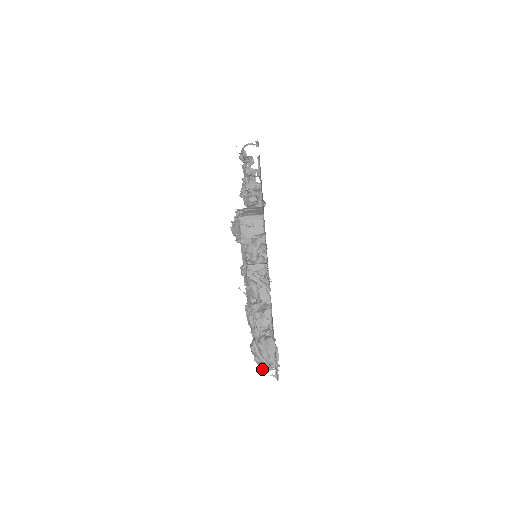
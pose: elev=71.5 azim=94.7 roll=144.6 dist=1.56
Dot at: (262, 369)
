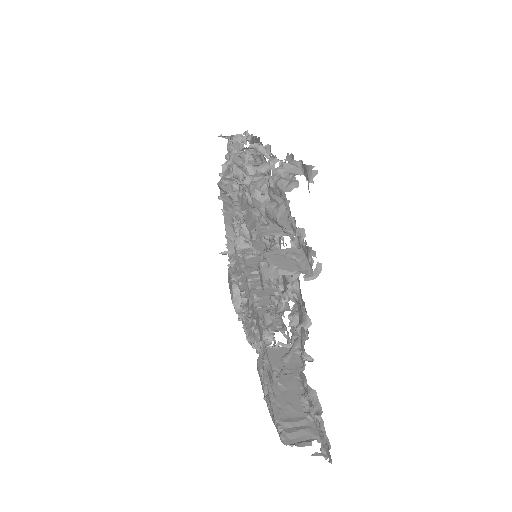
Dot at: (292, 444)
